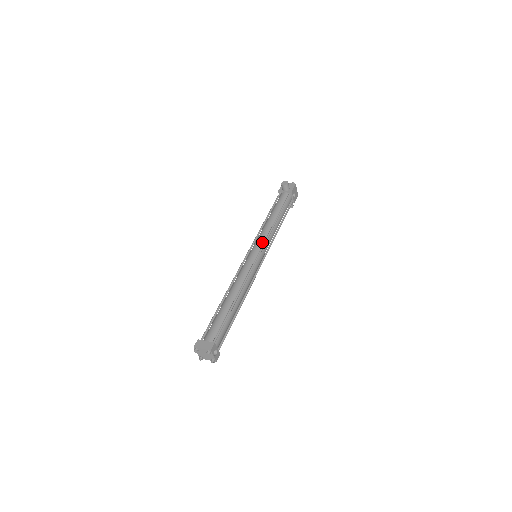
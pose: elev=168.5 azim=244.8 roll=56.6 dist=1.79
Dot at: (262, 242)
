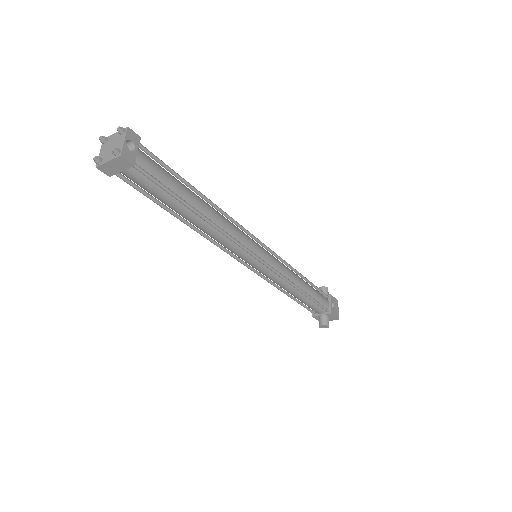
Dot at: occluded
